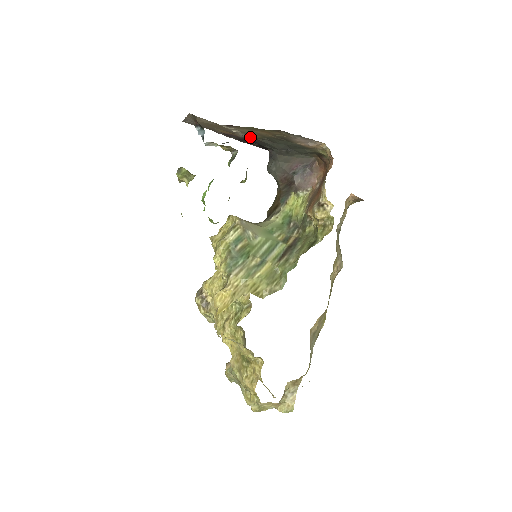
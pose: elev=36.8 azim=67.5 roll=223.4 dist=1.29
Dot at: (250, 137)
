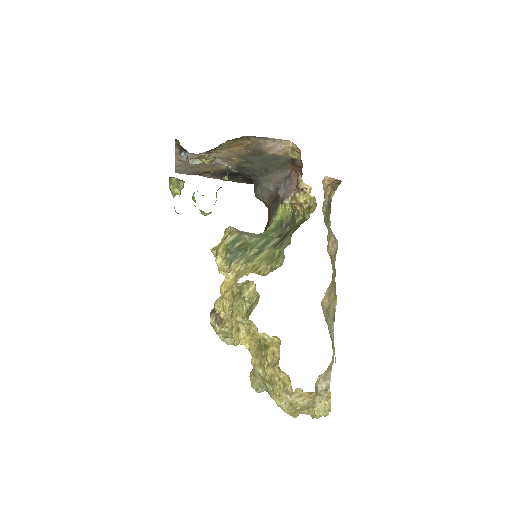
Dot at: (232, 165)
